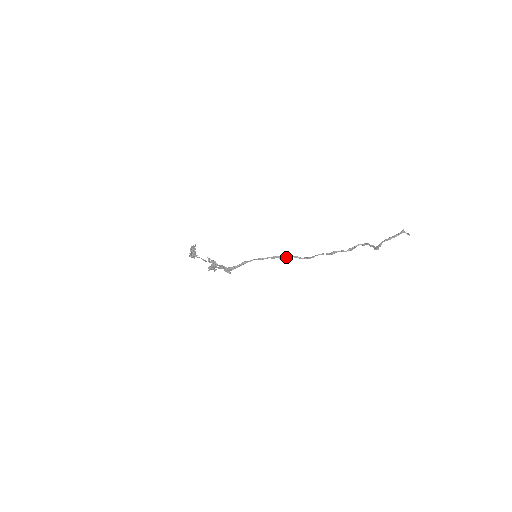
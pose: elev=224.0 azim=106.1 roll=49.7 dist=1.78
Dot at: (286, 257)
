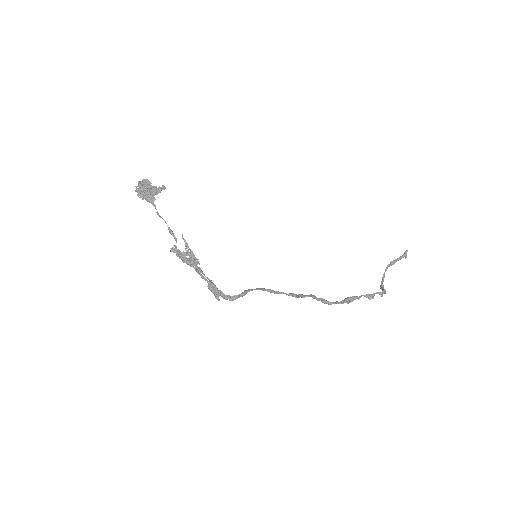
Dot at: (304, 297)
